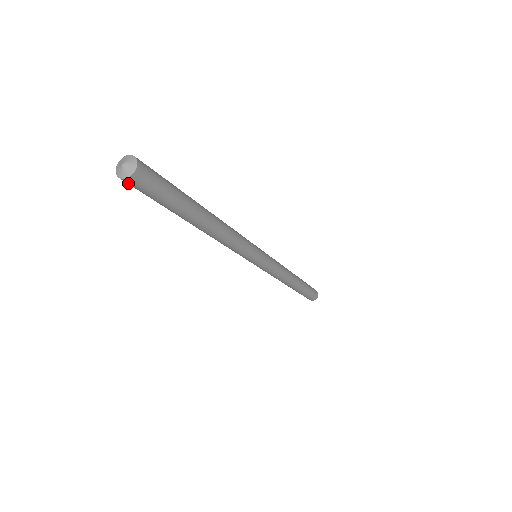
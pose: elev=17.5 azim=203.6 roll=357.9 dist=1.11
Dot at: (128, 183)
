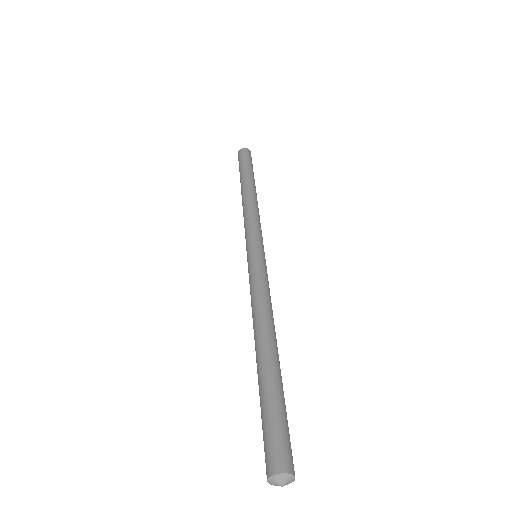
Dot at: occluded
